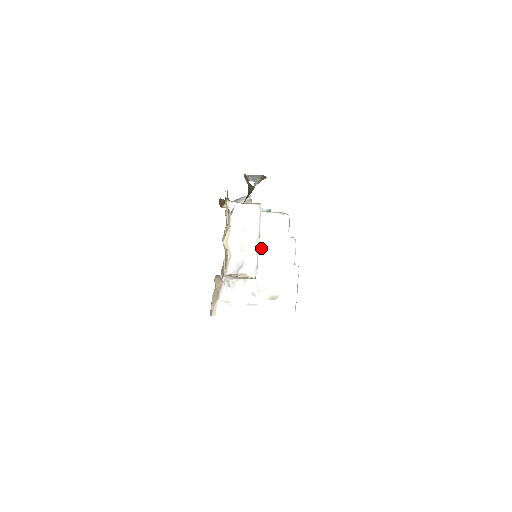
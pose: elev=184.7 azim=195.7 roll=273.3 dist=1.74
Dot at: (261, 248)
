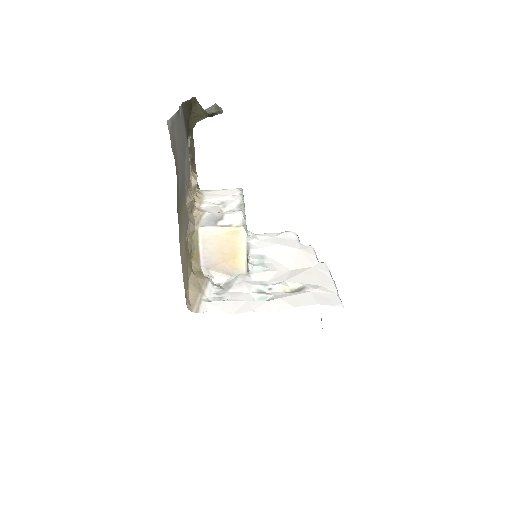
Dot at: (264, 257)
